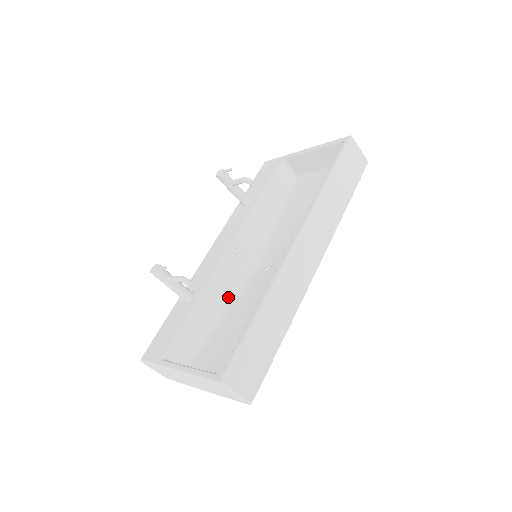
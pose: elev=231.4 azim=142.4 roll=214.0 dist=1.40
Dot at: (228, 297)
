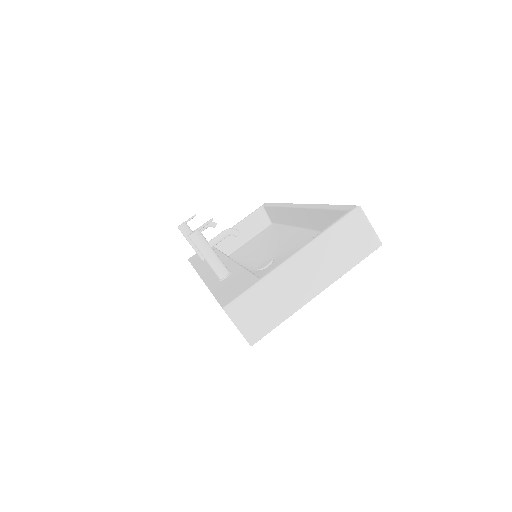
Dot at: occluded
